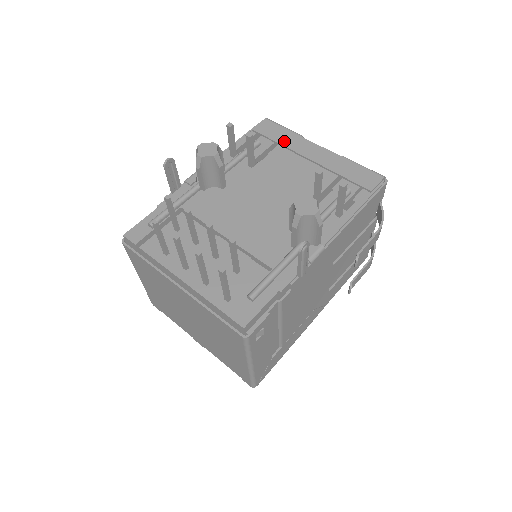
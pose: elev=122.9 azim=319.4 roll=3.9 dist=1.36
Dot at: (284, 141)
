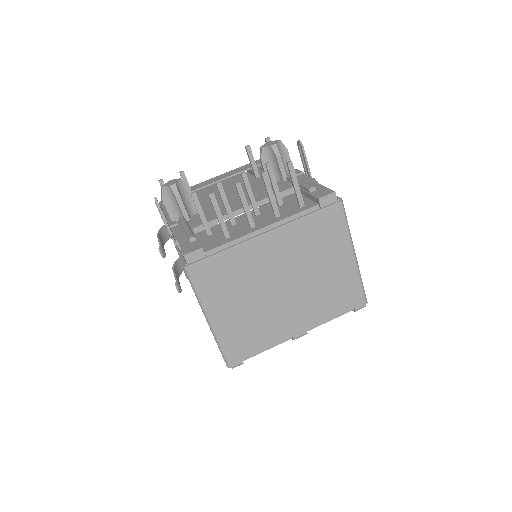
Dot at: (191, 190)
